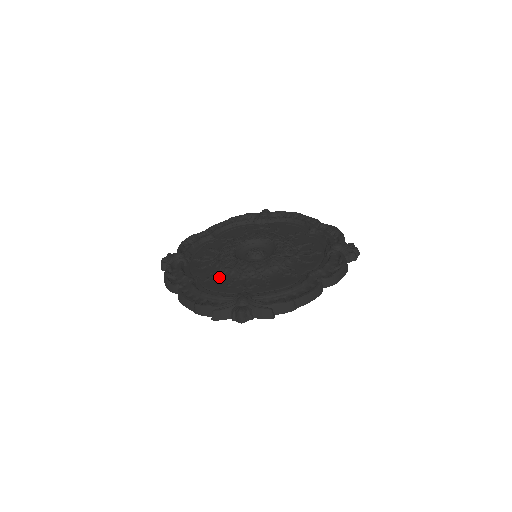
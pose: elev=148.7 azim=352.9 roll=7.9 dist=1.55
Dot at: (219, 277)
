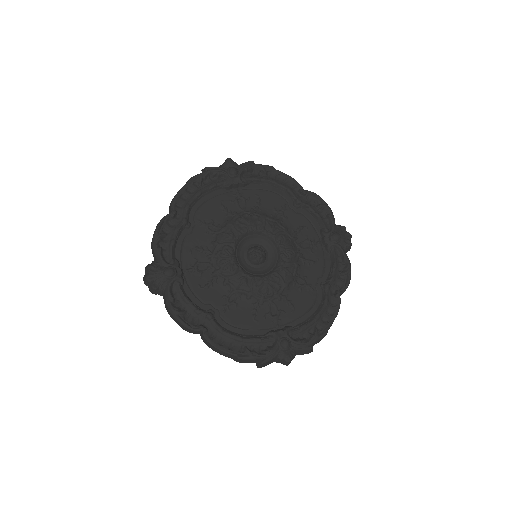
Dot at: (237, 304)
